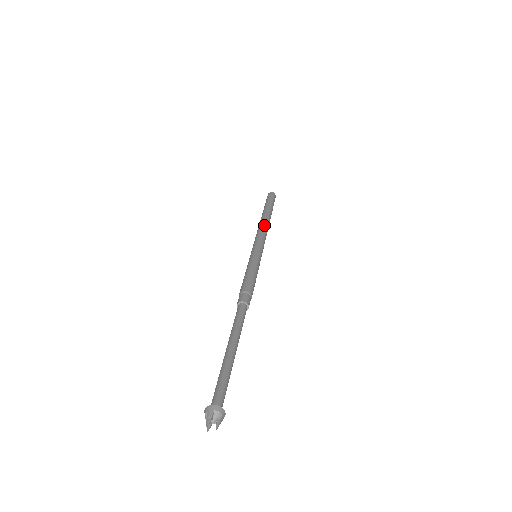
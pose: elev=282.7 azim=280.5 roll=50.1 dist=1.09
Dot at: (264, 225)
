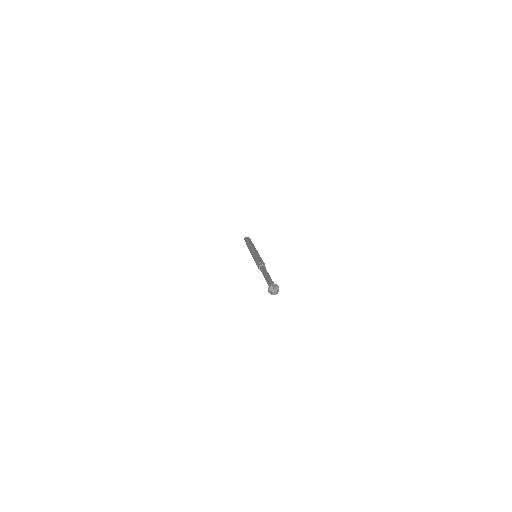
Dot at: (254, 246)
